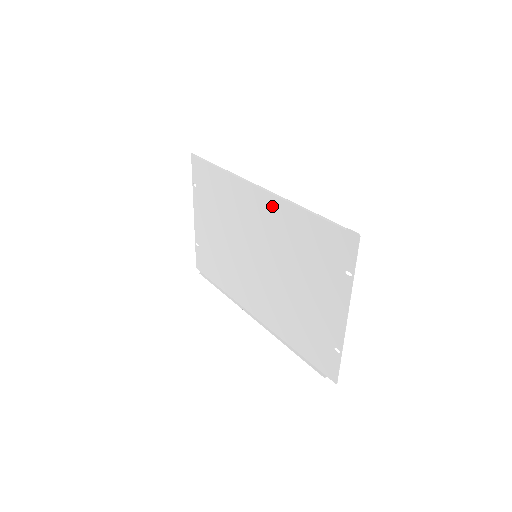
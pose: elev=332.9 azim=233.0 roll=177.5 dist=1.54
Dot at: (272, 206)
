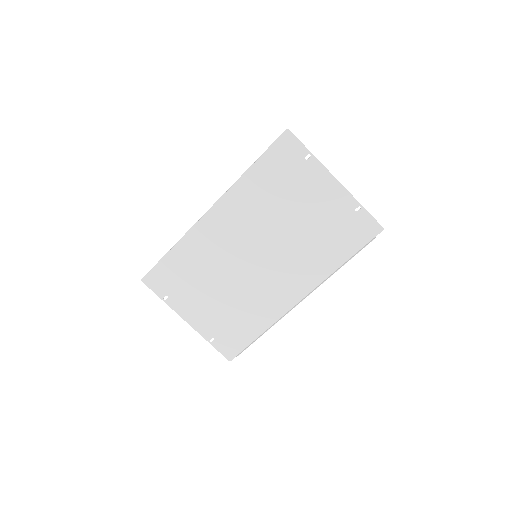
Dot at: (230, 205)
